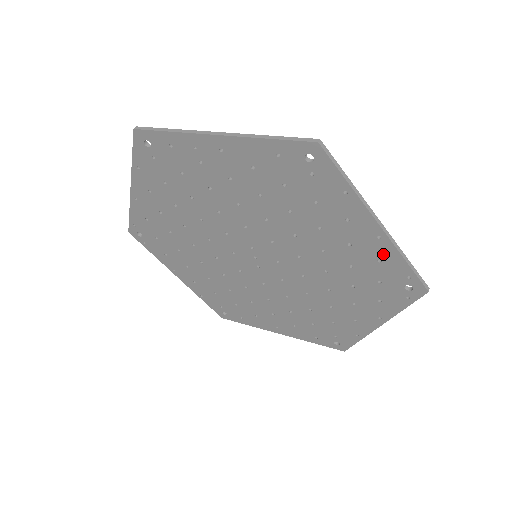
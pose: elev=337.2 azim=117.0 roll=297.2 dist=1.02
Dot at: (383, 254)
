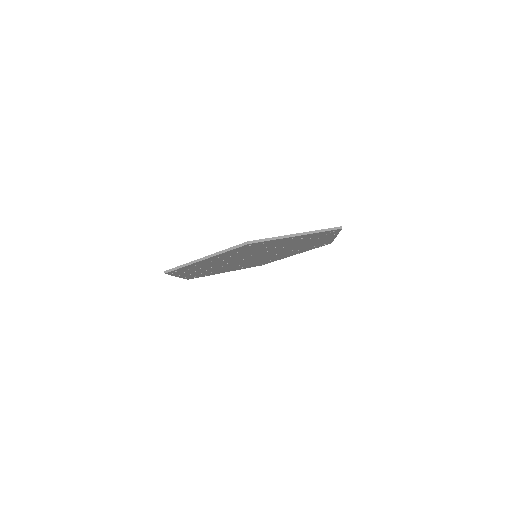
Dot at: (327, 241)
